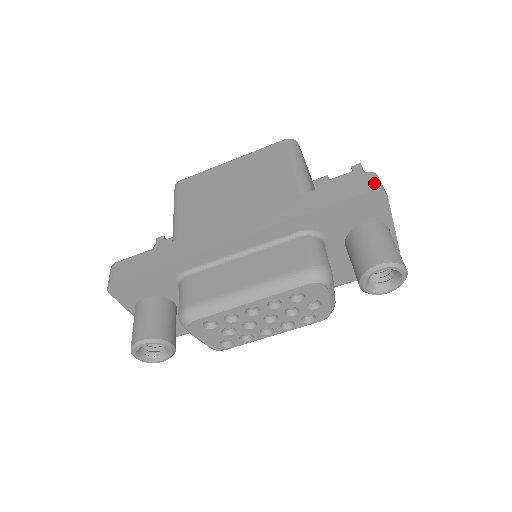
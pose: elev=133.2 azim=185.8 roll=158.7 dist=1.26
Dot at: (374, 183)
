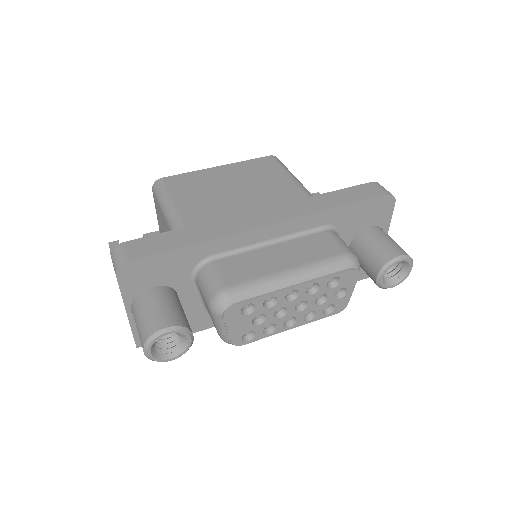
Dot at: (386, 190)
